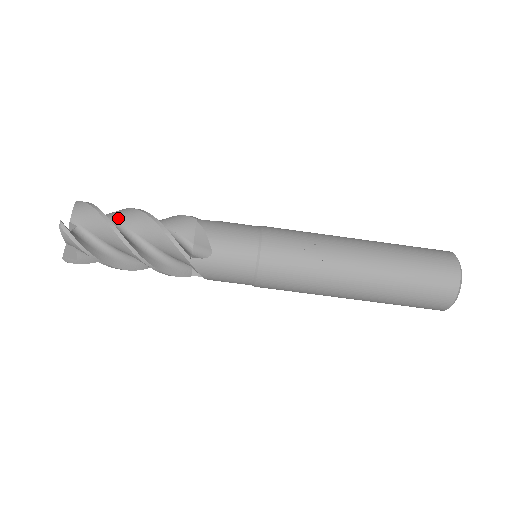
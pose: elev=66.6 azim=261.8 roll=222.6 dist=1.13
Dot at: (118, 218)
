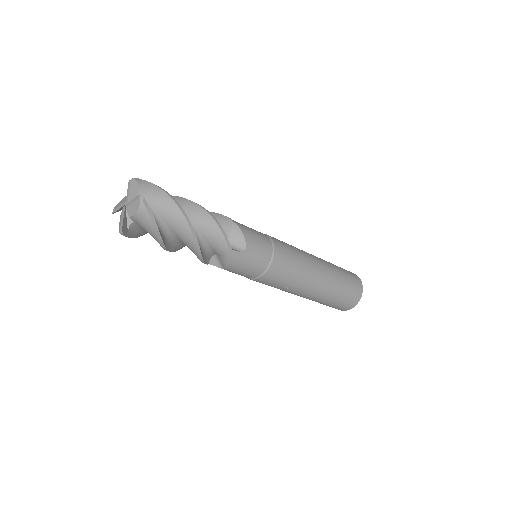
Dot at: (172, 225)
